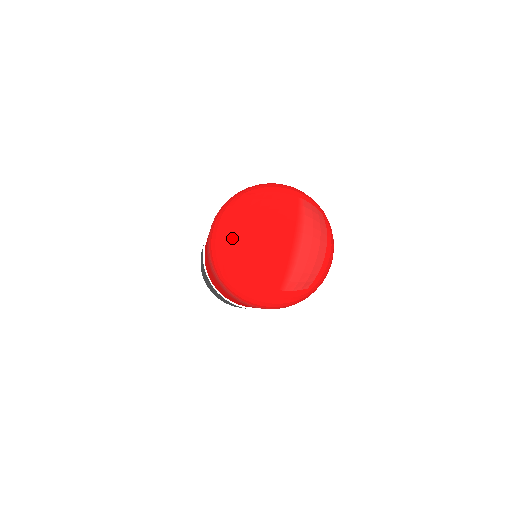
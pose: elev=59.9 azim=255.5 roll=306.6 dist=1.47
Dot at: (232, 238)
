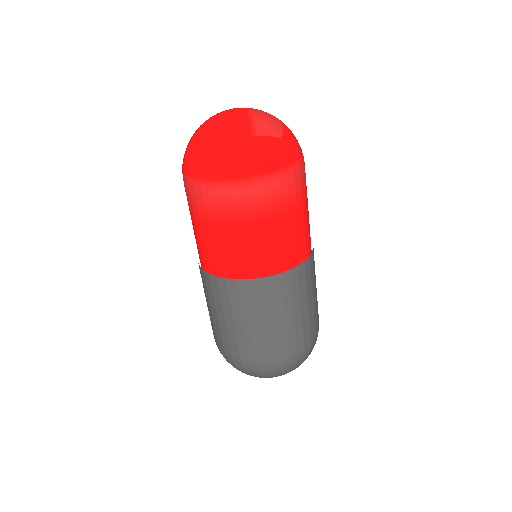
Dot at: (194, 135)
